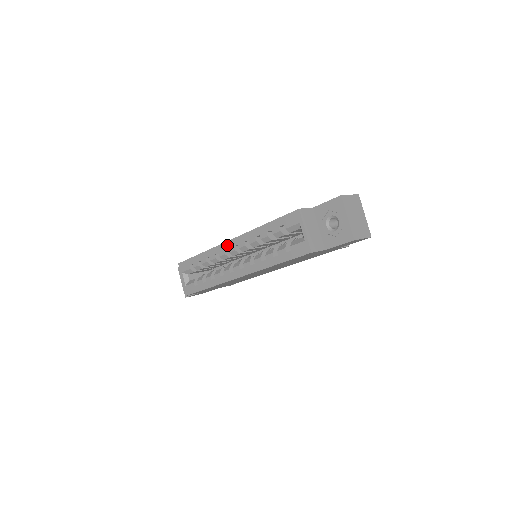
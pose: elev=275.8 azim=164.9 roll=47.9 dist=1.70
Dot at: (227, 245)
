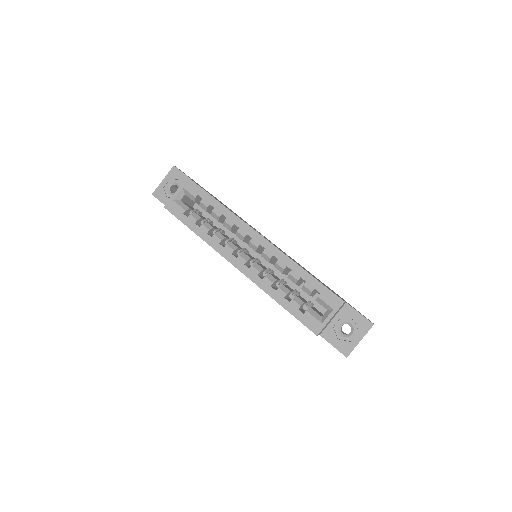
Dot at: (255, 235)
